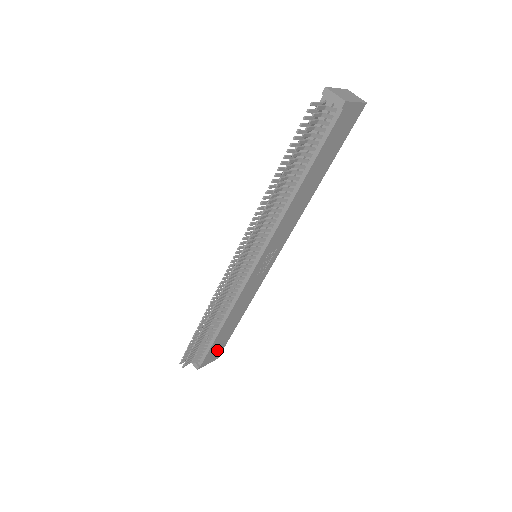
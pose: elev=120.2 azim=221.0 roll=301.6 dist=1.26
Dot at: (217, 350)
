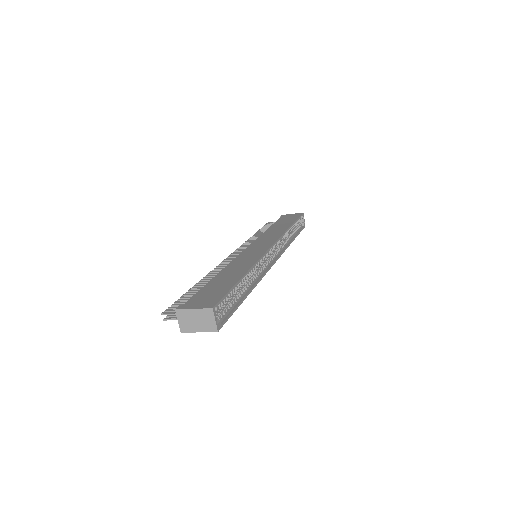
Dot at: occluded
